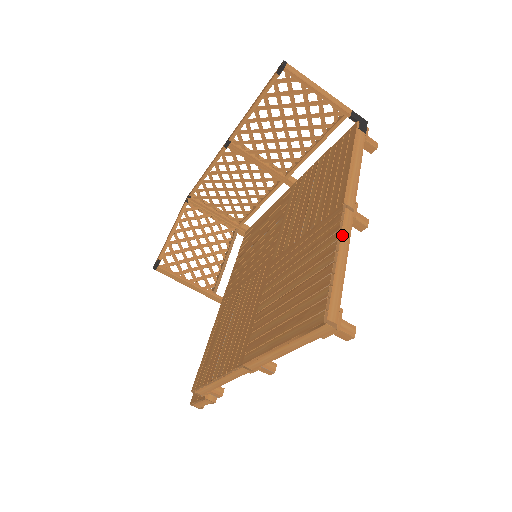
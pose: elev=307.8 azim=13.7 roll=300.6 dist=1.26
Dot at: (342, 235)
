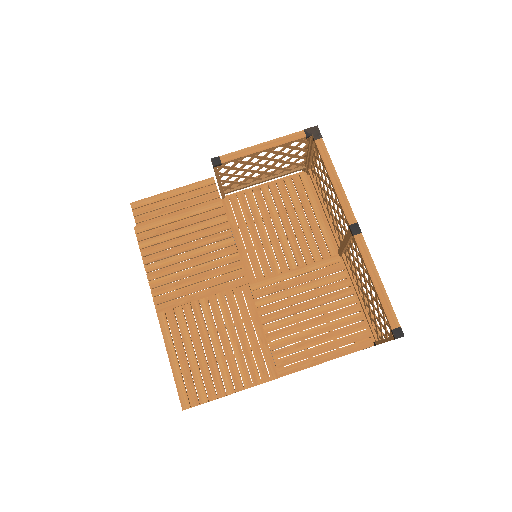
Dot at: occluded
